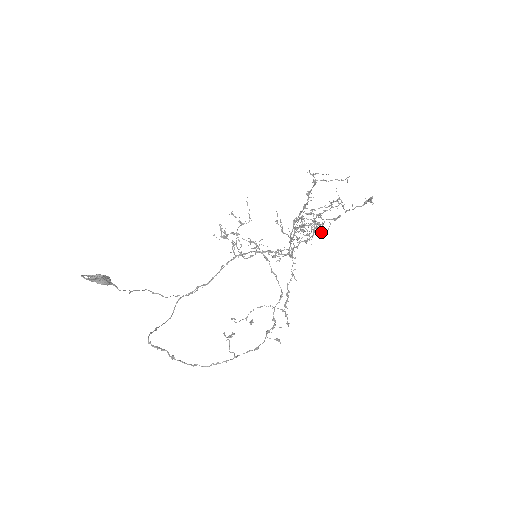
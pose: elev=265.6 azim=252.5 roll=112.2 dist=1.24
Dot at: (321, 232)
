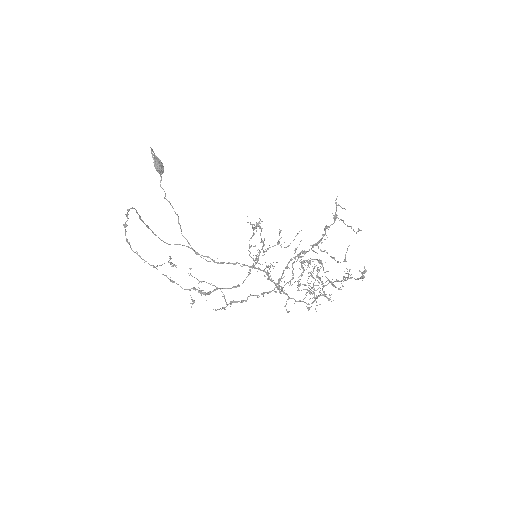
Dot at: (315, 285)
